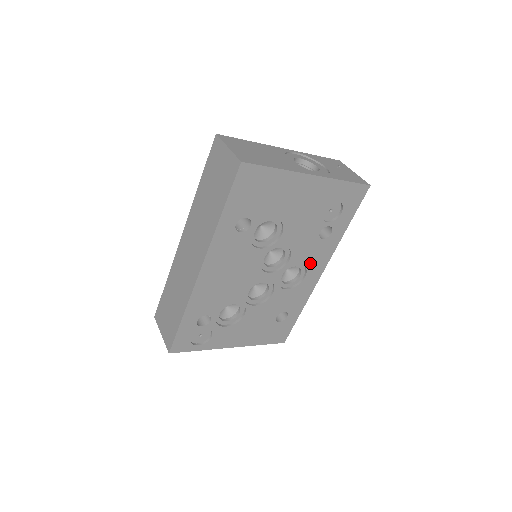
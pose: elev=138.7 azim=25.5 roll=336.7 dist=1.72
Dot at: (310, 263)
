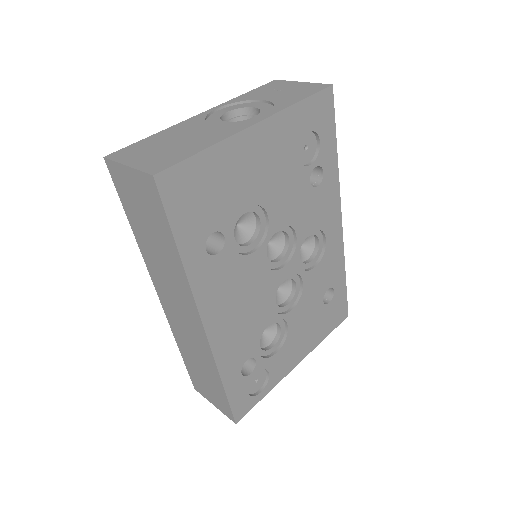
Dot at: (321, 222)
